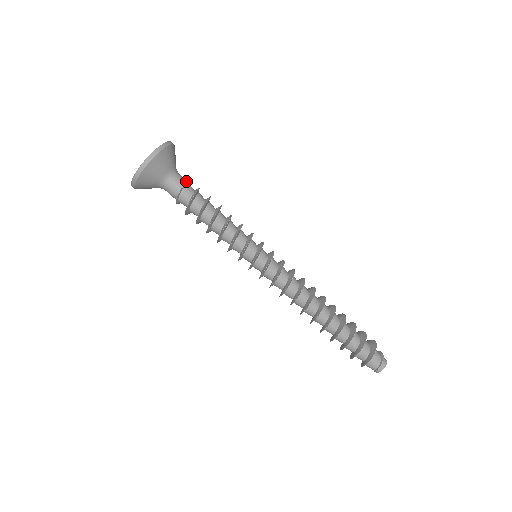
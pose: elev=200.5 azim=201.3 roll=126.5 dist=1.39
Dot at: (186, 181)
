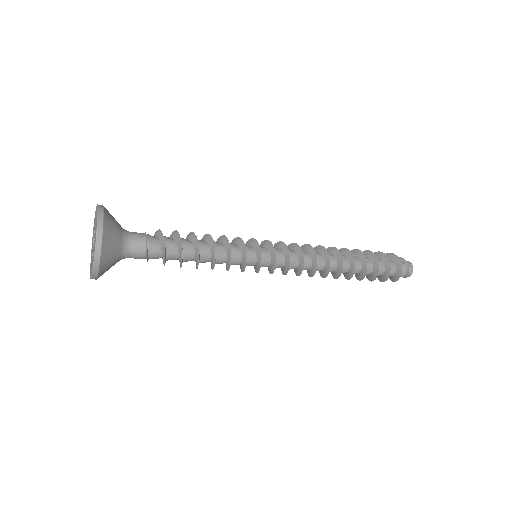
Dot at: (144, 238)
